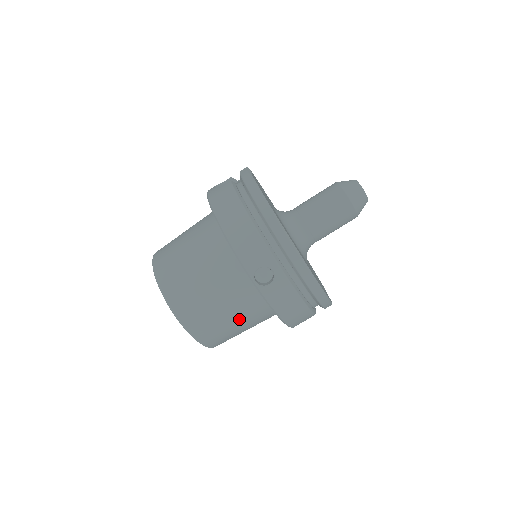
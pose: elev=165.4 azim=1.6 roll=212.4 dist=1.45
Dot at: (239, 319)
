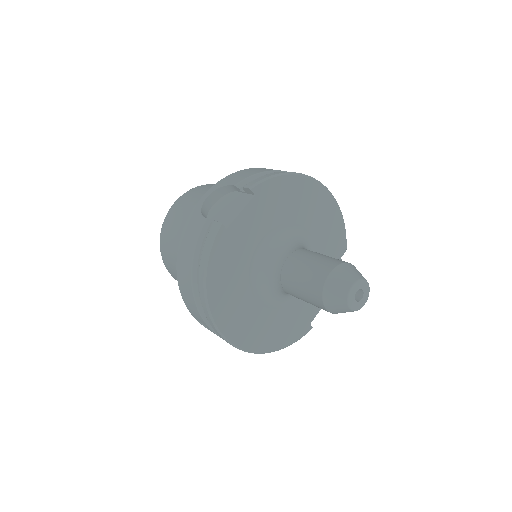
Dot at: occluded
